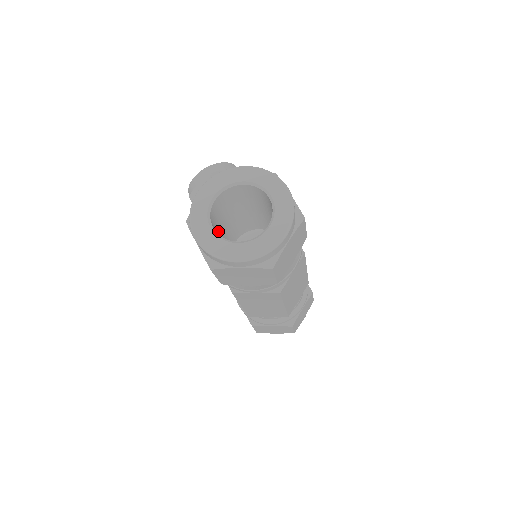
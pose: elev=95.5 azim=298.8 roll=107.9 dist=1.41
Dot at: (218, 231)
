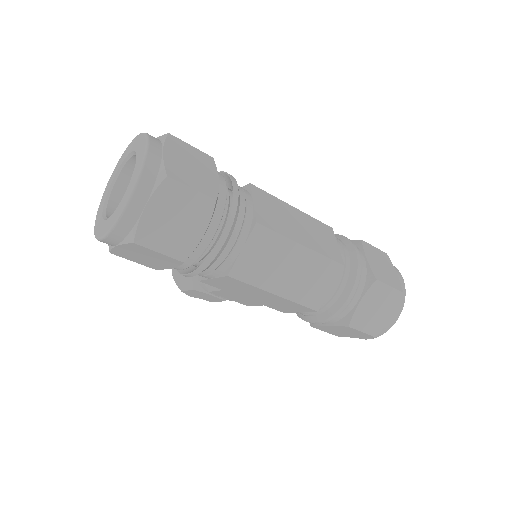
Dot at: occluded
